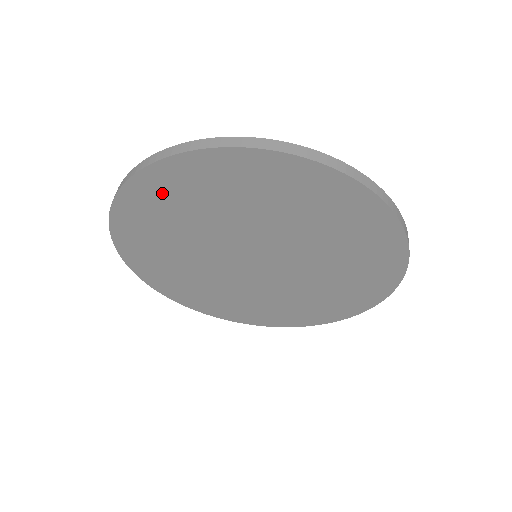
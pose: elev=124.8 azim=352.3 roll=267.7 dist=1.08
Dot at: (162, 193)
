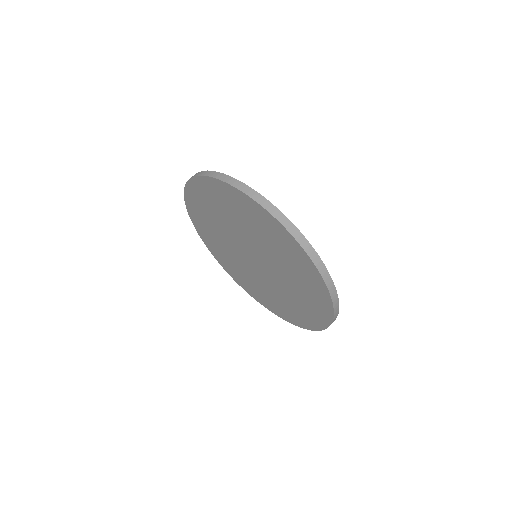
Dot at: (240, 204)
